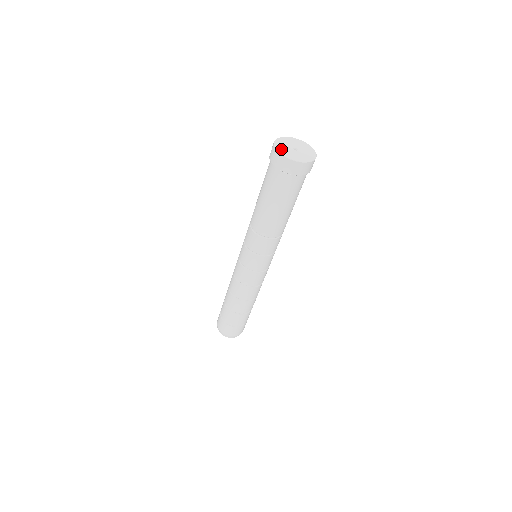
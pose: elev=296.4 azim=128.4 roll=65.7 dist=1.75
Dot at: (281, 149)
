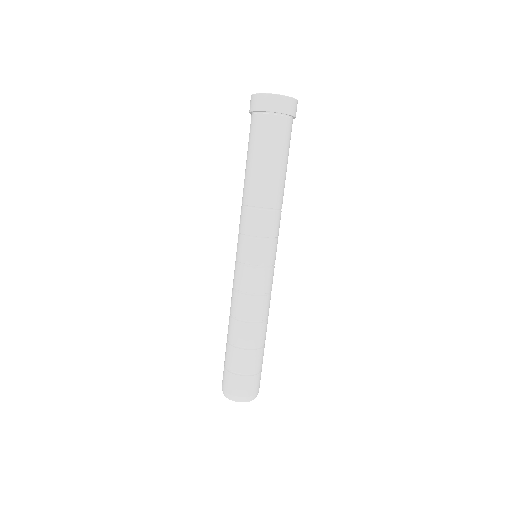
Dot at: occluded
